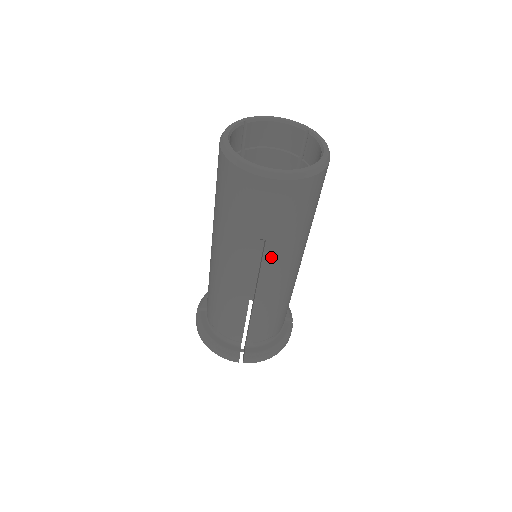
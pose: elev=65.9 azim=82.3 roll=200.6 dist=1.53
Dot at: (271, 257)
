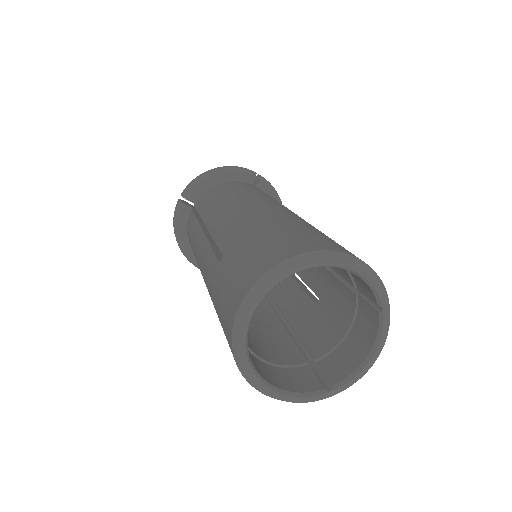
Dot at: occluded
